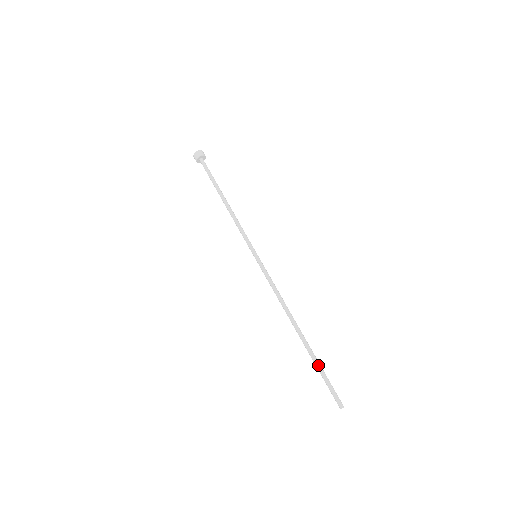
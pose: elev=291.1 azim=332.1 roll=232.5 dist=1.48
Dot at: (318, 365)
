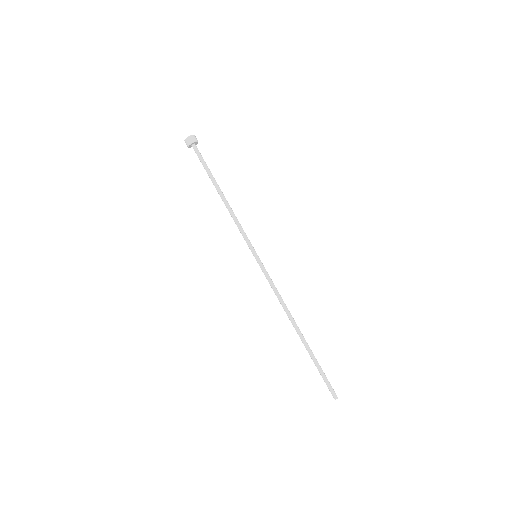
Dot at: (314, 363)
